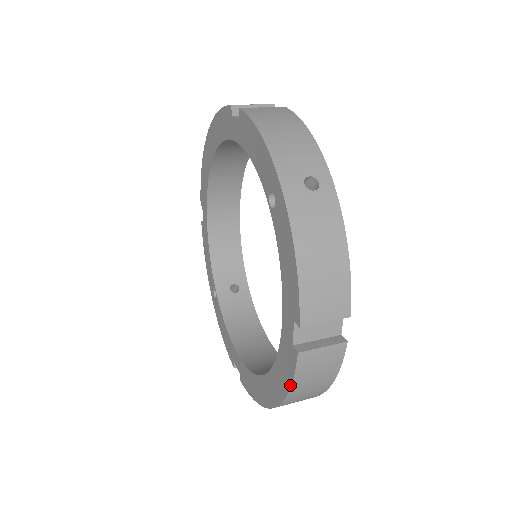
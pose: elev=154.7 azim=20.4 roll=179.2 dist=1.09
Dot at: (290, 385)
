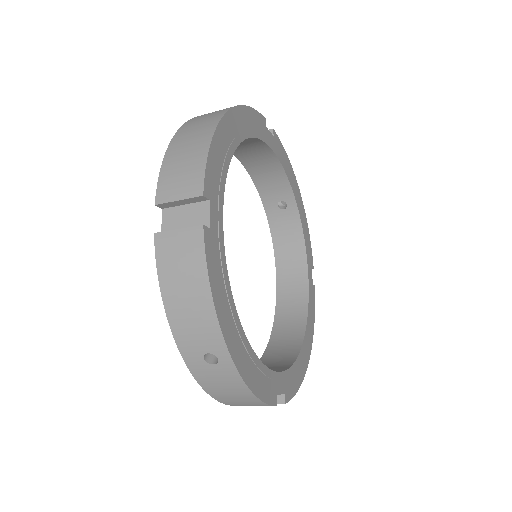
Dot at: occluded
